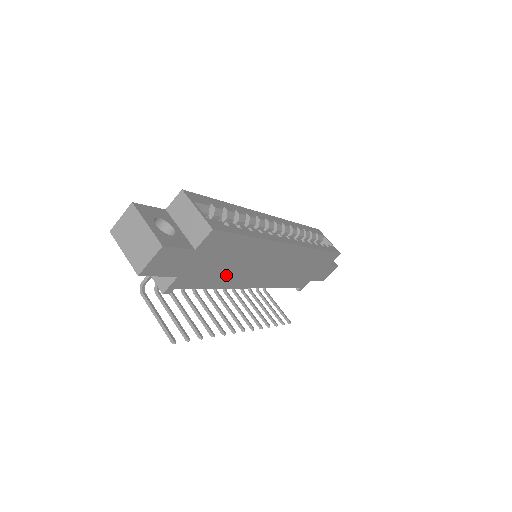
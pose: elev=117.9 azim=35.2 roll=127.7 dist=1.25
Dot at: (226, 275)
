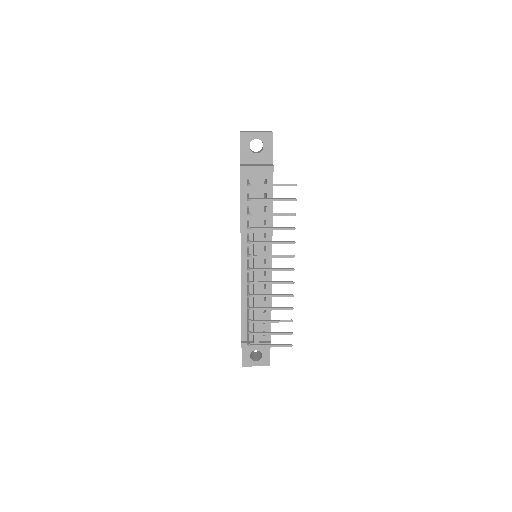
Dot at: occluded
